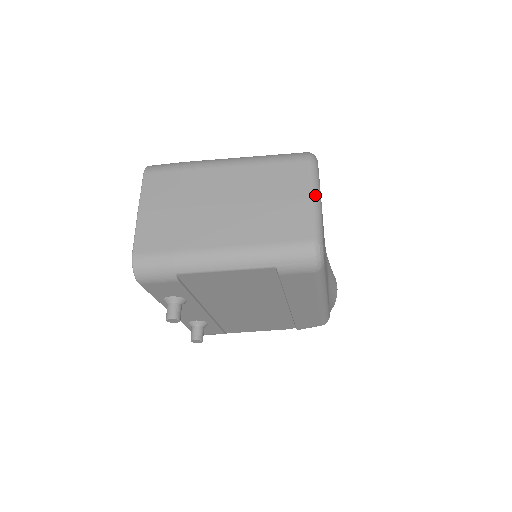
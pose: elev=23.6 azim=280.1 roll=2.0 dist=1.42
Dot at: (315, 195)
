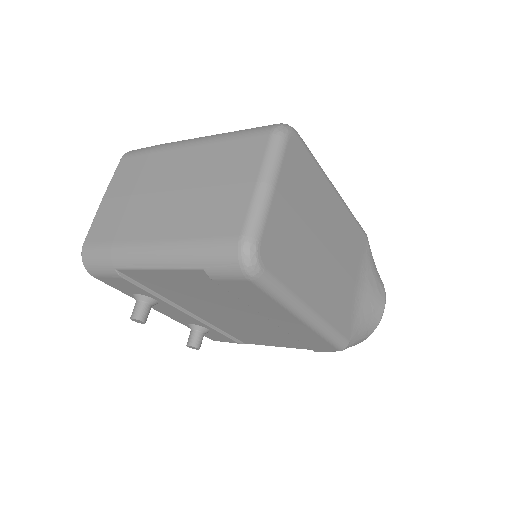
Dot at: (264, 178)
